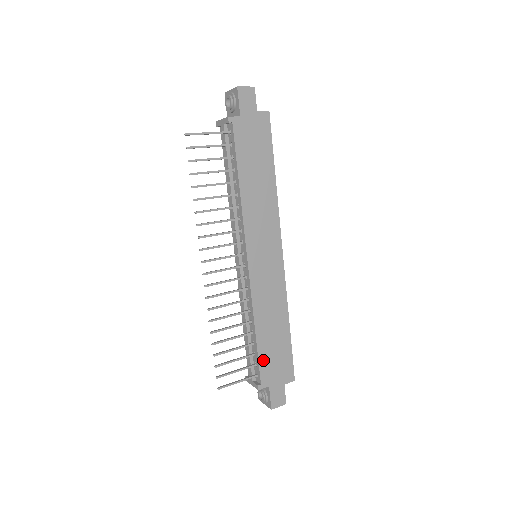
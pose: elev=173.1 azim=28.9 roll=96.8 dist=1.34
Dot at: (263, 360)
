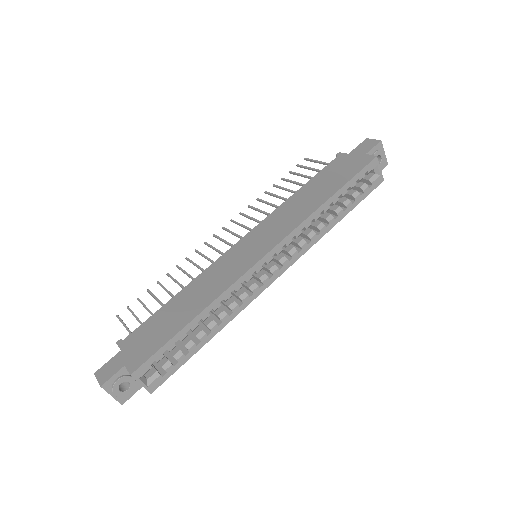
Dot at: (149, 323)
